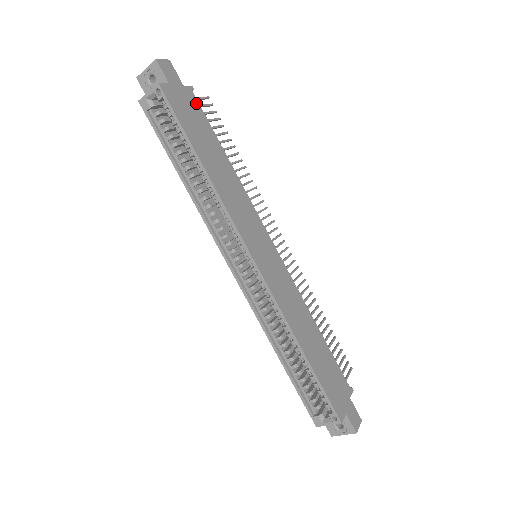
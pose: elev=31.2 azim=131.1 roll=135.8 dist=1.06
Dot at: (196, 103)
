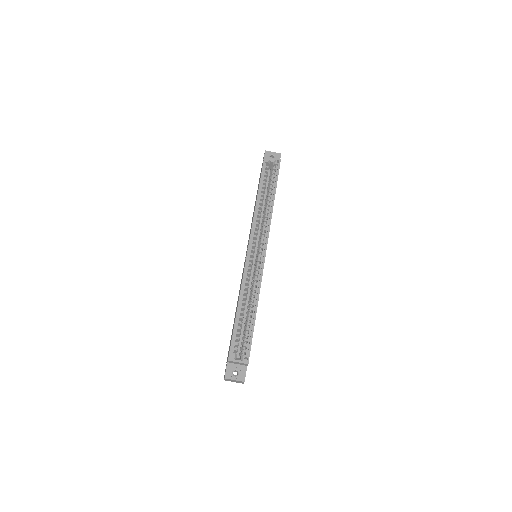
Dot at: occluded
